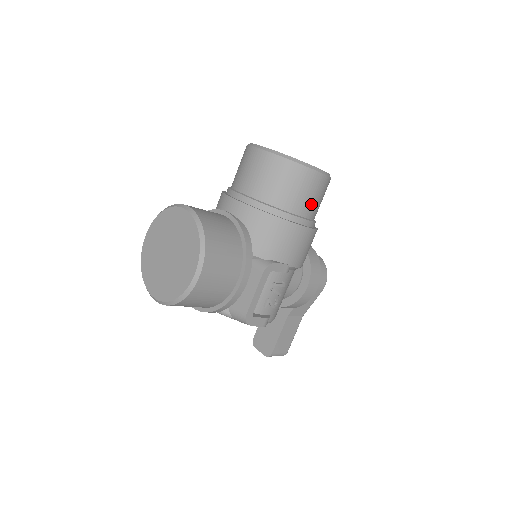
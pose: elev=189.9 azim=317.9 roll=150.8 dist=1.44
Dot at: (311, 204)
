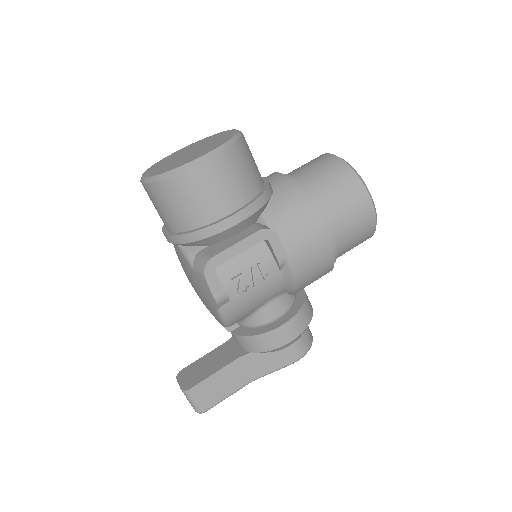
Dot at: (345, 223)
